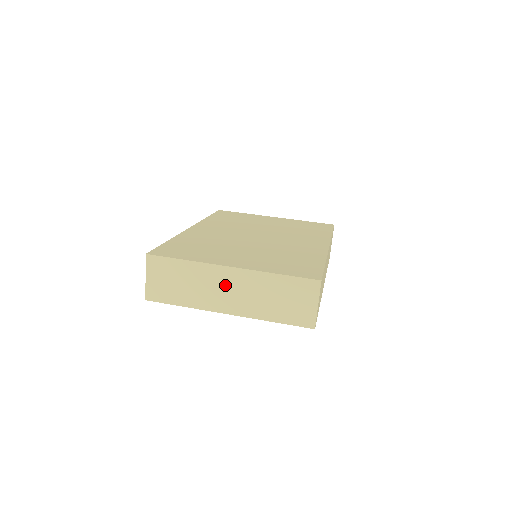
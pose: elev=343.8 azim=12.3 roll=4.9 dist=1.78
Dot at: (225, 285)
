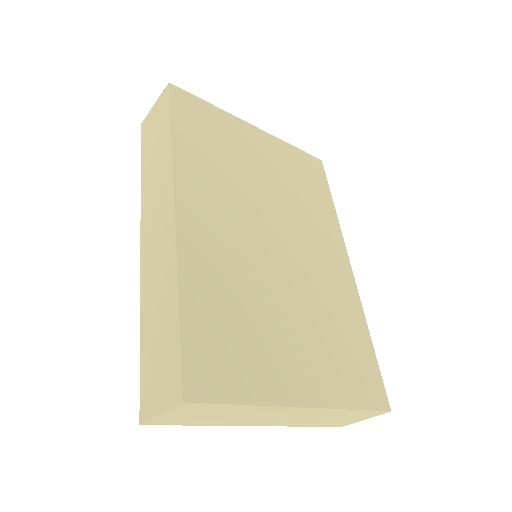
Dot at: (281, 415)
